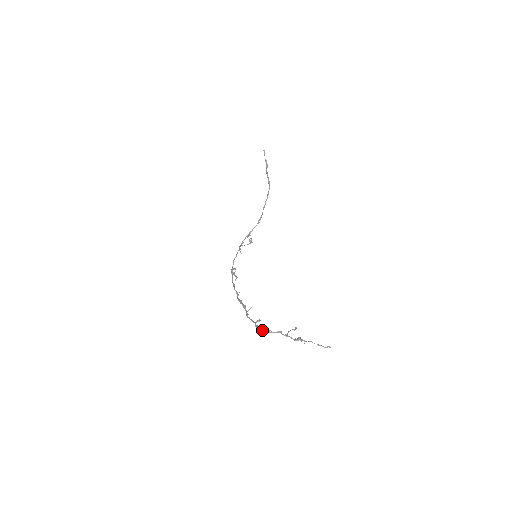
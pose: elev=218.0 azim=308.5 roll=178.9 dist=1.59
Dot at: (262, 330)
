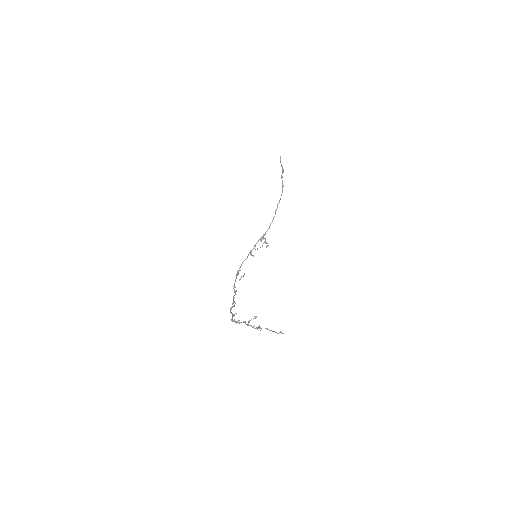
Dot at: occluded
